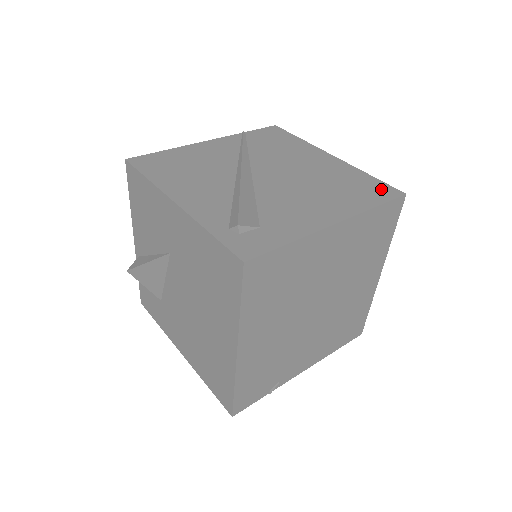
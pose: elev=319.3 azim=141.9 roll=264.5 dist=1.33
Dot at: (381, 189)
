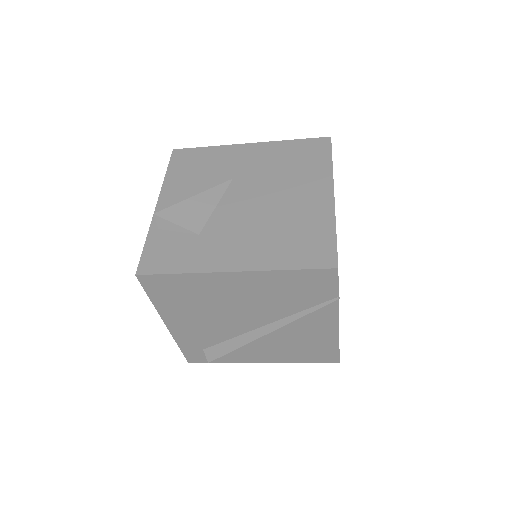
Dot at: occluded
